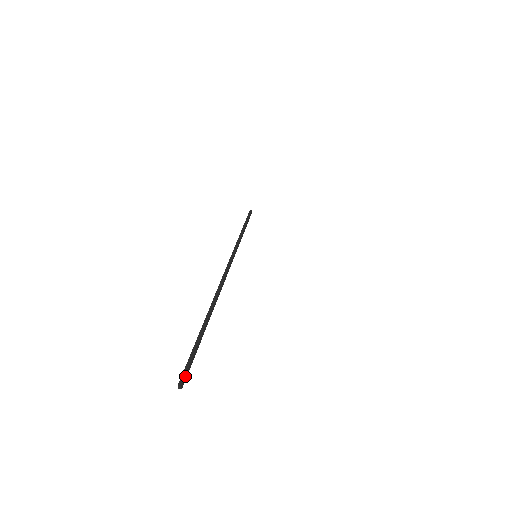
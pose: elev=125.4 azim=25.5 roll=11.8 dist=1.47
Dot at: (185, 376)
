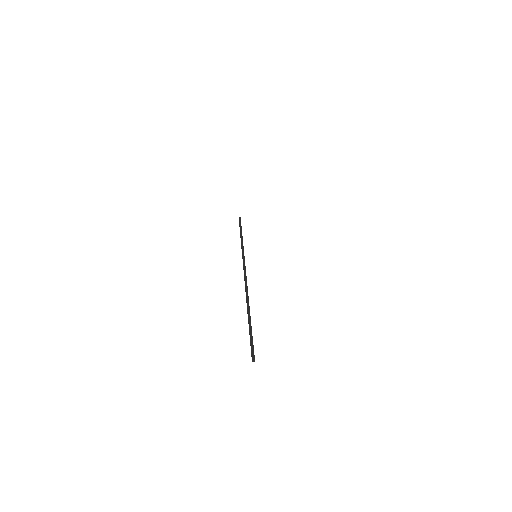
Dot at: occluded
